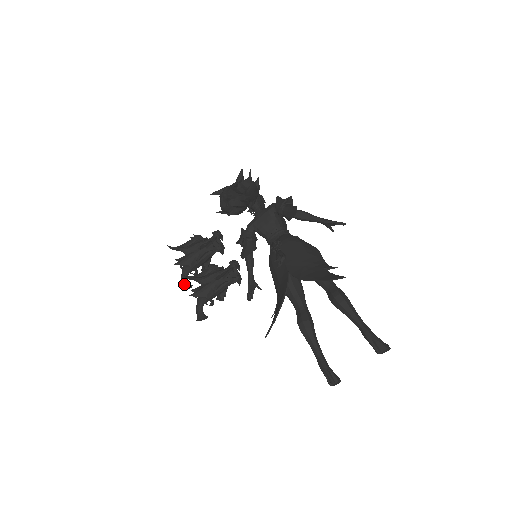
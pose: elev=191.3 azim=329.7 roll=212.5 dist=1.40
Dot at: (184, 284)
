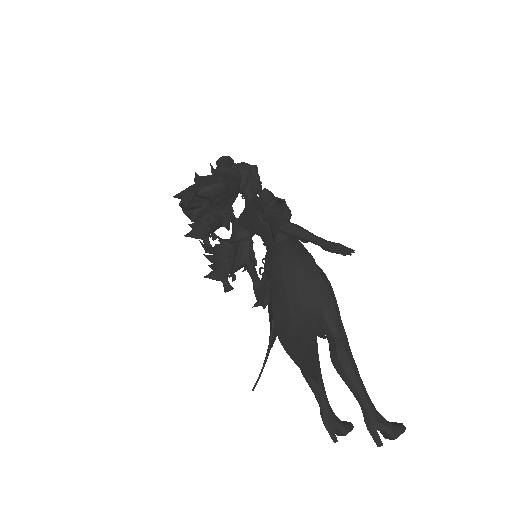
Dot at: occluded
